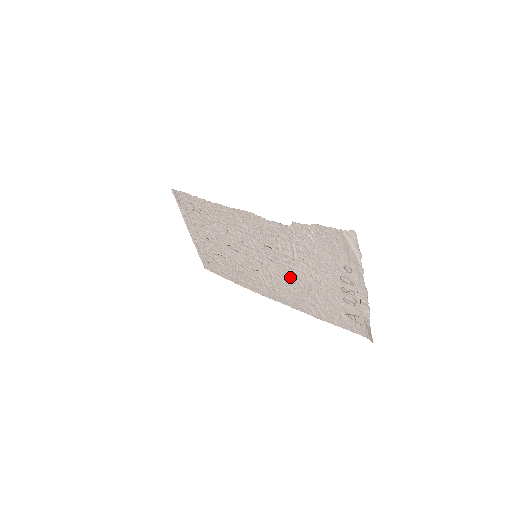
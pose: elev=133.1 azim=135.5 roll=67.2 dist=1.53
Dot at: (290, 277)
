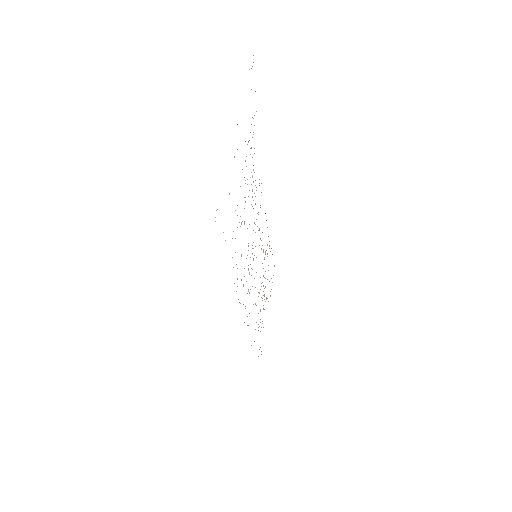
Dot at: occluded
